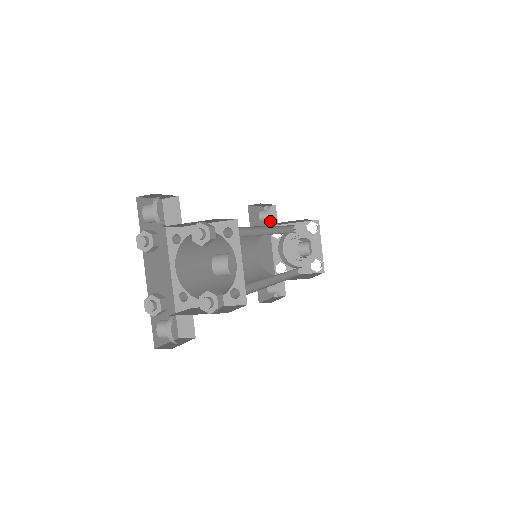
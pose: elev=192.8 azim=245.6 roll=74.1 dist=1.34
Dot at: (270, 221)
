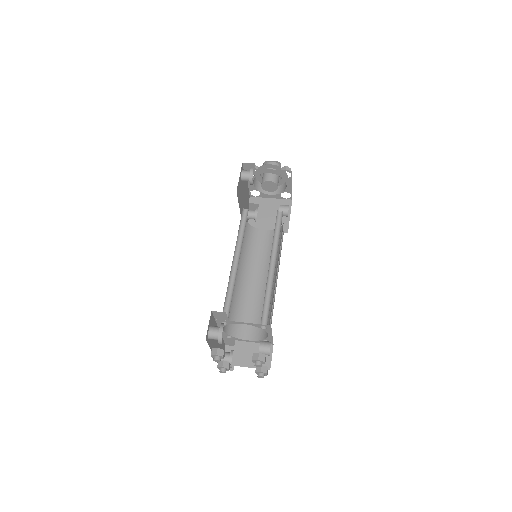
Dot at: (252, 184)
